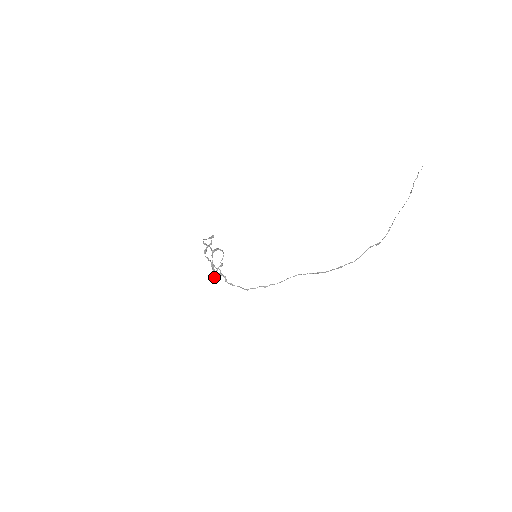
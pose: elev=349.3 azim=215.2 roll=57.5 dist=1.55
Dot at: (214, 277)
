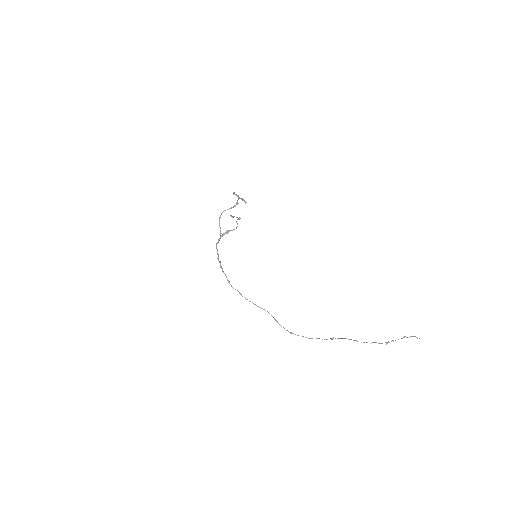
Dot at: (232, 216)
